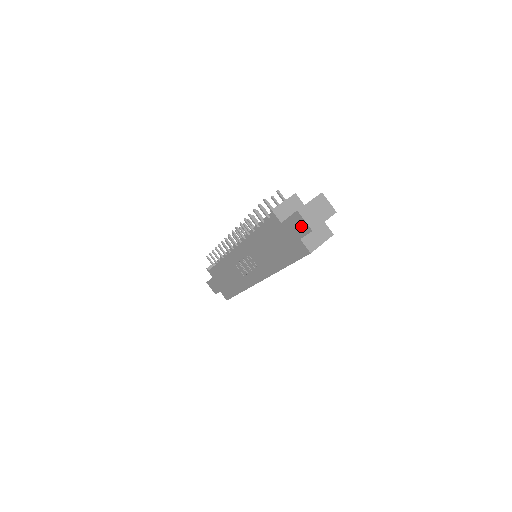
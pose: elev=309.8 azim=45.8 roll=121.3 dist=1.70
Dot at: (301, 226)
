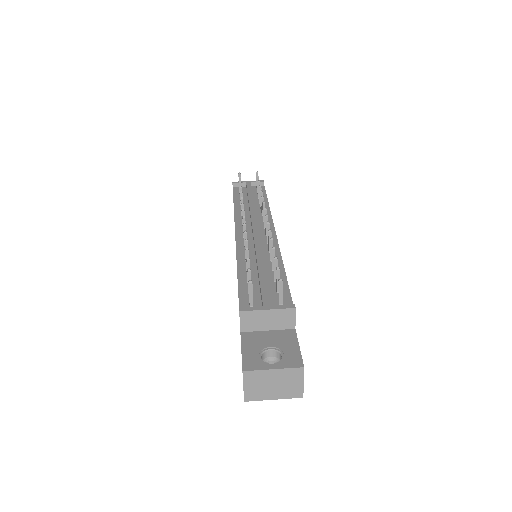
Dot at: occluded
